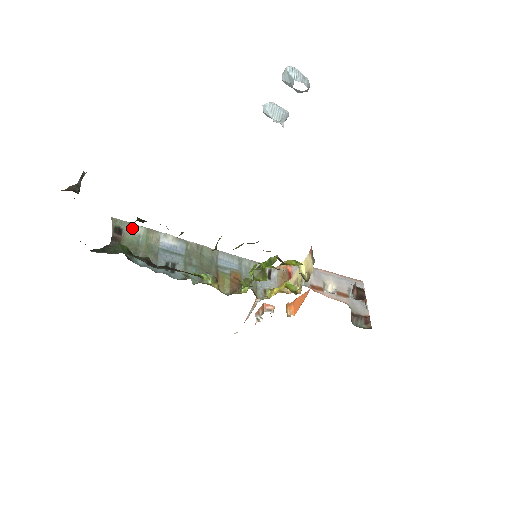
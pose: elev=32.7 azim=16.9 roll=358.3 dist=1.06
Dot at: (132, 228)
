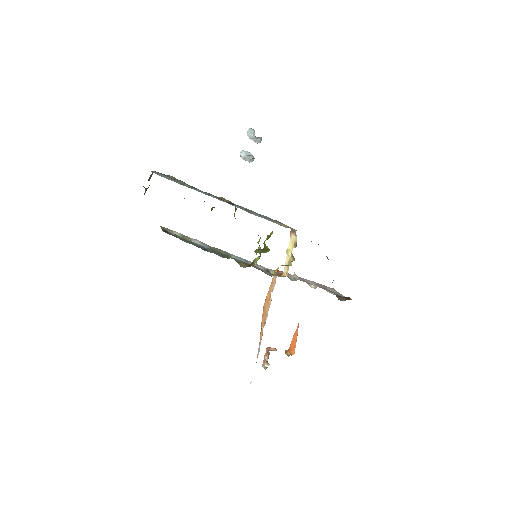
Dot at: (173, 232)
